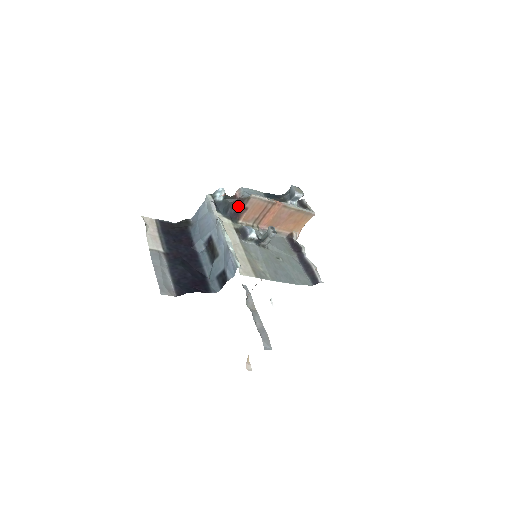
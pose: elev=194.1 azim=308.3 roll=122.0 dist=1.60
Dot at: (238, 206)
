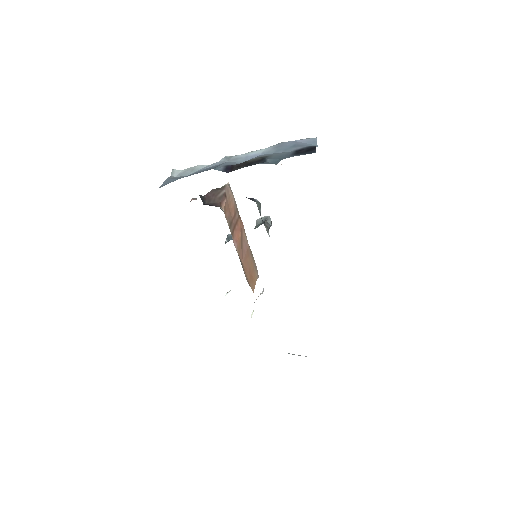
Dot at: (209, 200)
